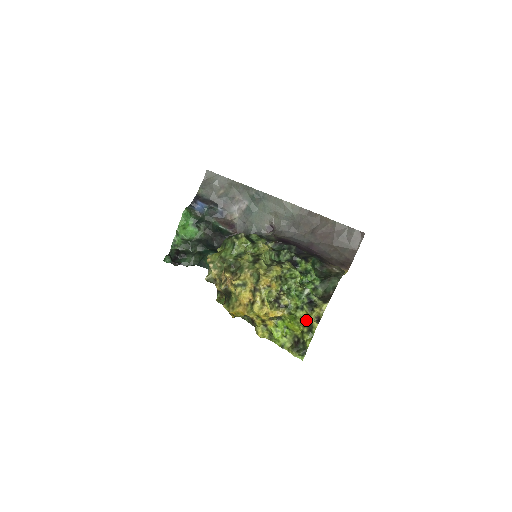
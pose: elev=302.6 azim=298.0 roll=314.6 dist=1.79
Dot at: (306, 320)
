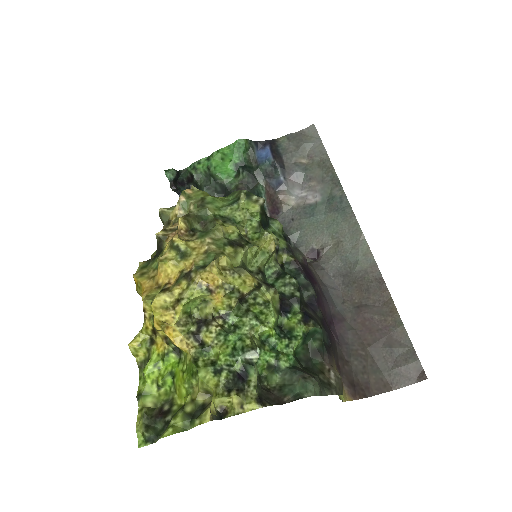
Dot at: (206, 395)
